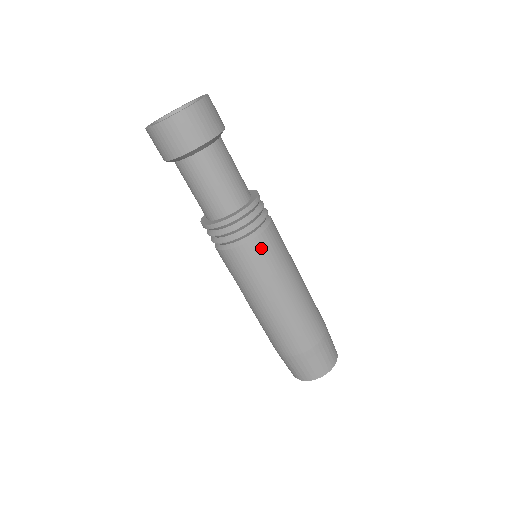
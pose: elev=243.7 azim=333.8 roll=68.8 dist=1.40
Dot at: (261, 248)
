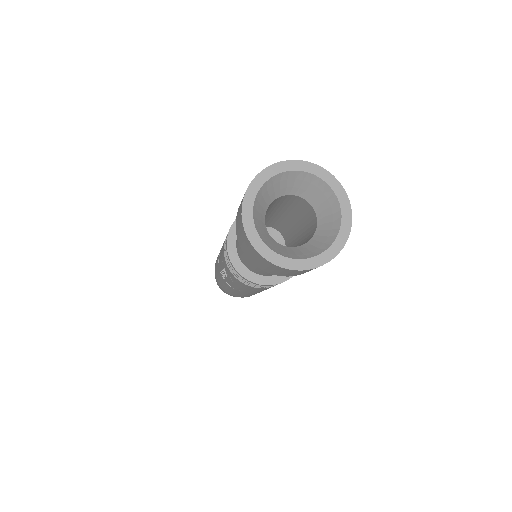
Dot at: occluded
